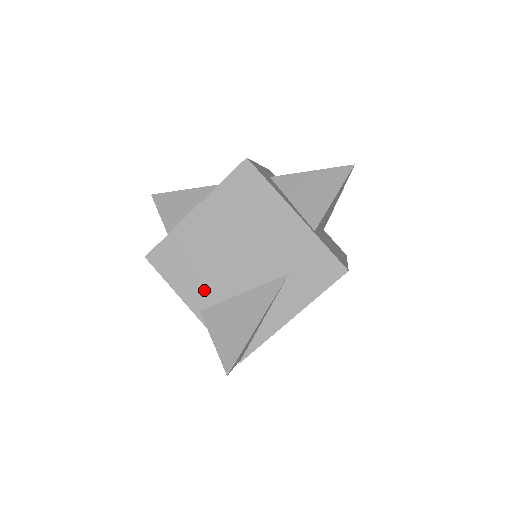
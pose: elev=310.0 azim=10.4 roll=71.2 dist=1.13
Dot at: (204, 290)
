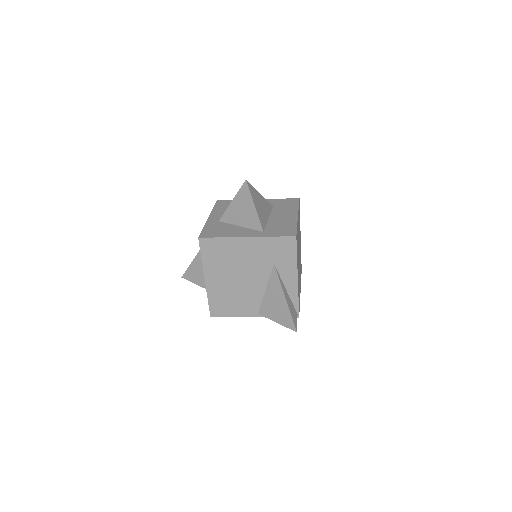
Dot at: (249, 305)
